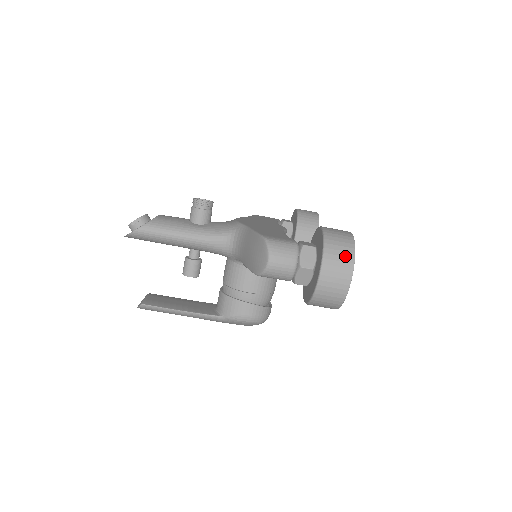
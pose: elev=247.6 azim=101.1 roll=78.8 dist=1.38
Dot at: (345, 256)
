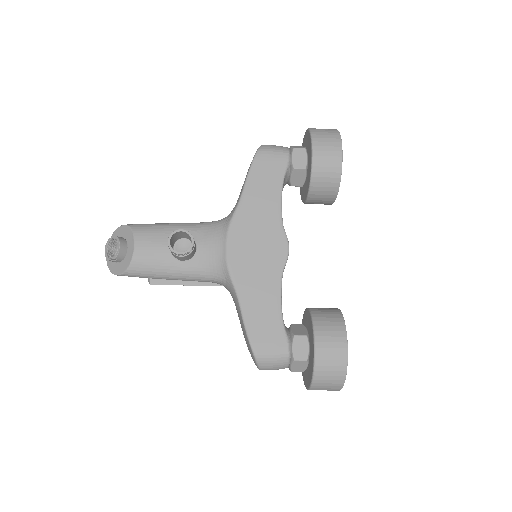
Dot at: (333, 386)
